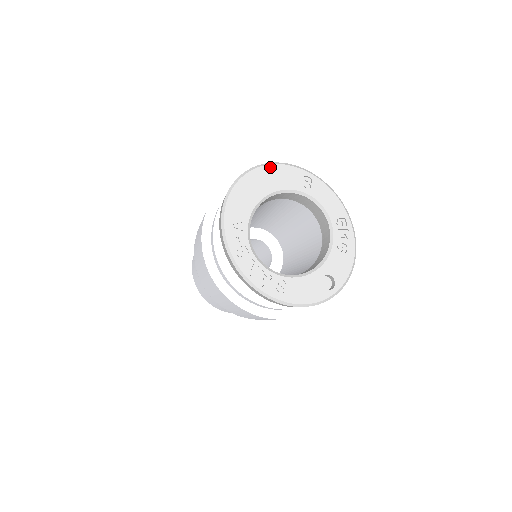
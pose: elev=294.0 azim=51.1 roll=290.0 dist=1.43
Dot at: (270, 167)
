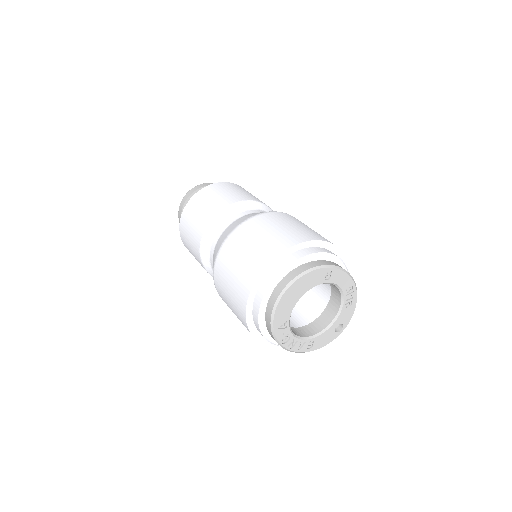
Dot at: (303, 278)
